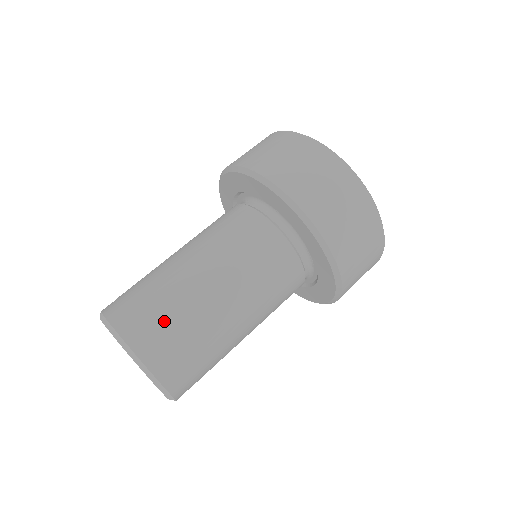
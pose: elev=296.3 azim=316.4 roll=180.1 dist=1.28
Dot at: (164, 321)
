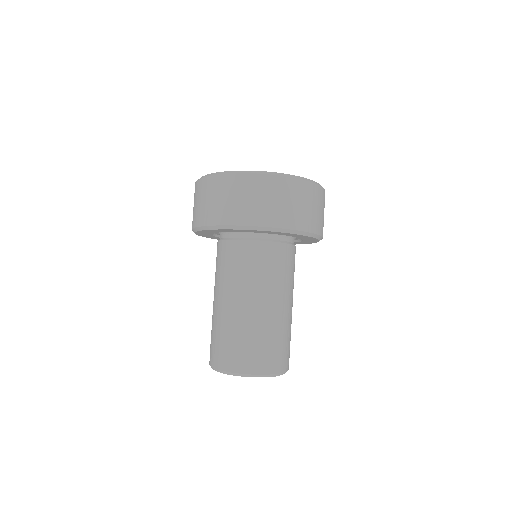
Dot at: (259, 347)
